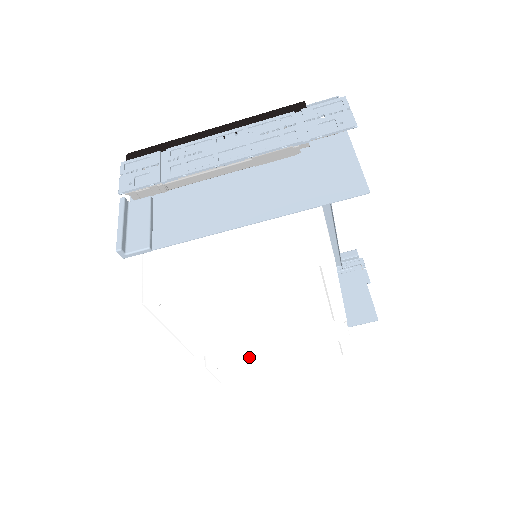
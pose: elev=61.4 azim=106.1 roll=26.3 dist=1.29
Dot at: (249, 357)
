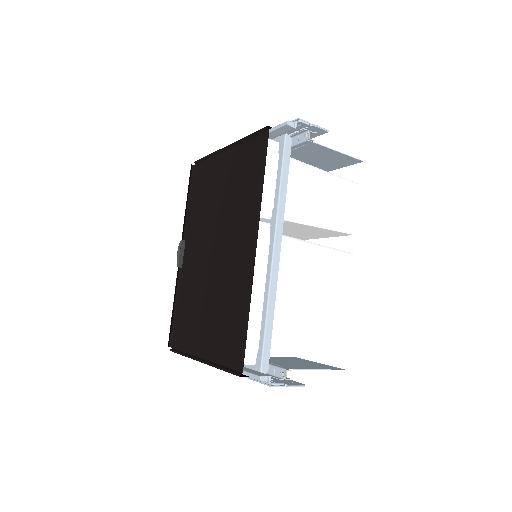
Dot at: occluded
